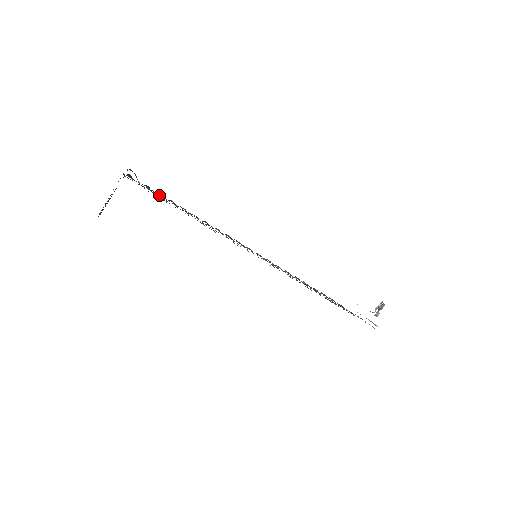
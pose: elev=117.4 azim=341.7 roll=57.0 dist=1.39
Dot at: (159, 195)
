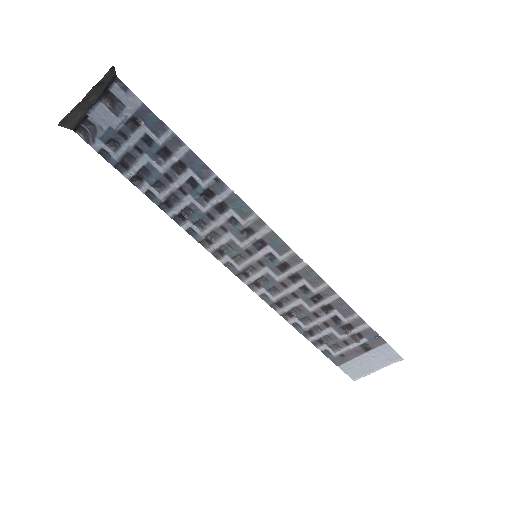
Dot at: (140, 142)
